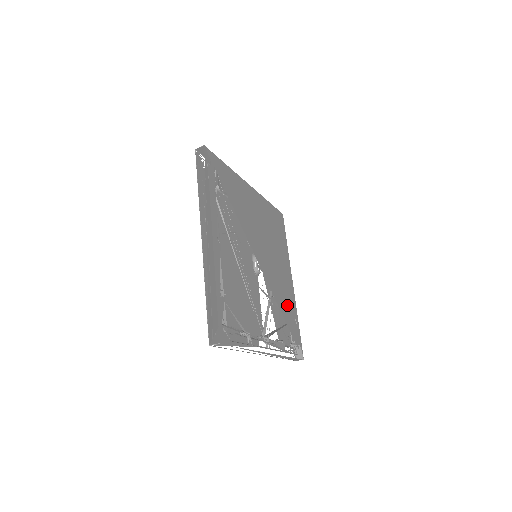
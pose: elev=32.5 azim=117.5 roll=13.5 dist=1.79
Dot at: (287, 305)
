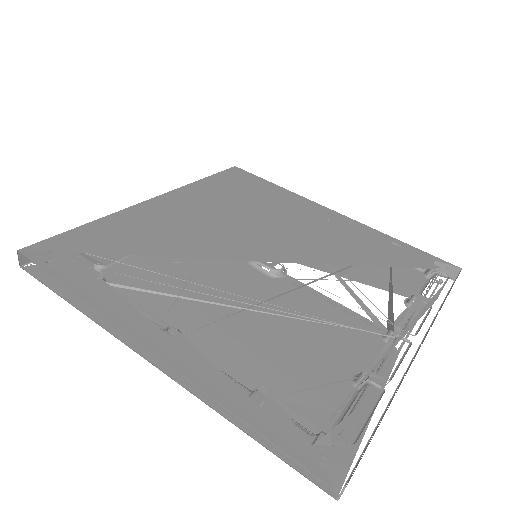
Dot at: (362, 246)
